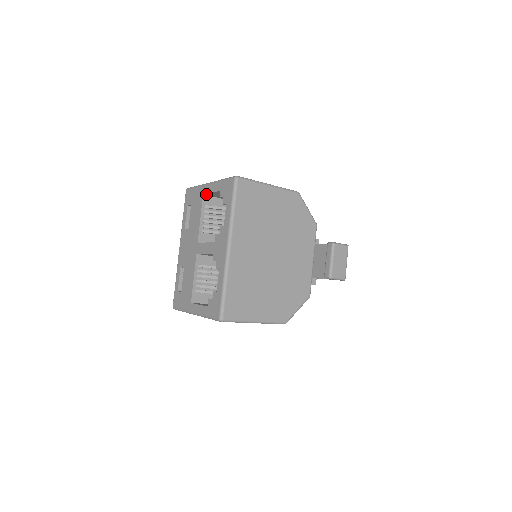
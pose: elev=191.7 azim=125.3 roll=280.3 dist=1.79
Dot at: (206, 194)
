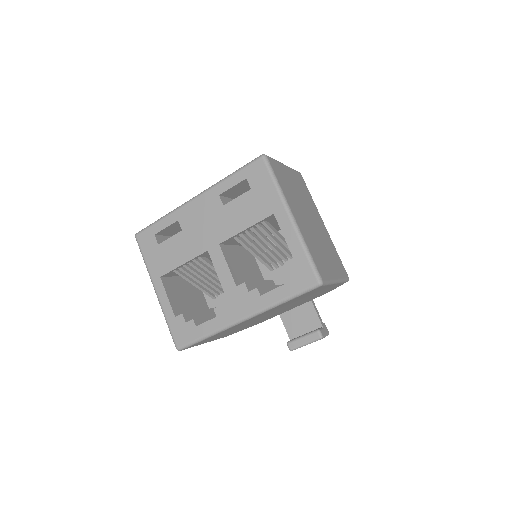
Dot at: (277, 218)
